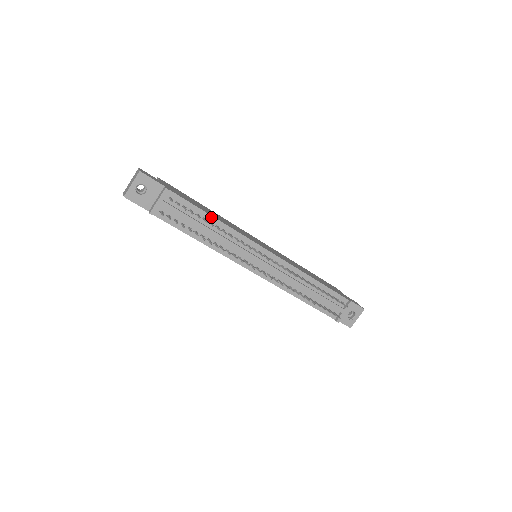
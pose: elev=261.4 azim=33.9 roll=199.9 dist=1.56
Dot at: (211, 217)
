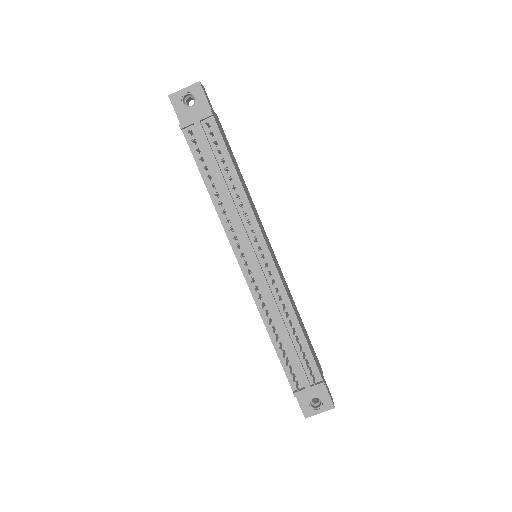
Dot at: (235, 173)
